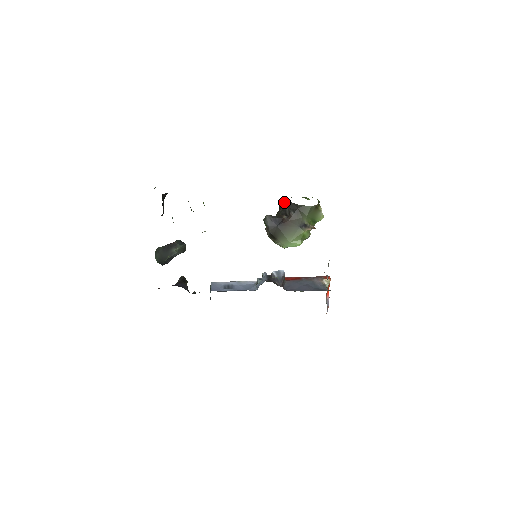
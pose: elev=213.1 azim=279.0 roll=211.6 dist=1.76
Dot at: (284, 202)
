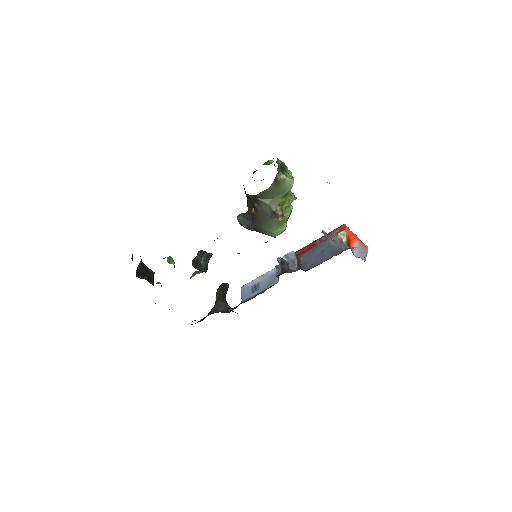
Dot at: (245, 192)
